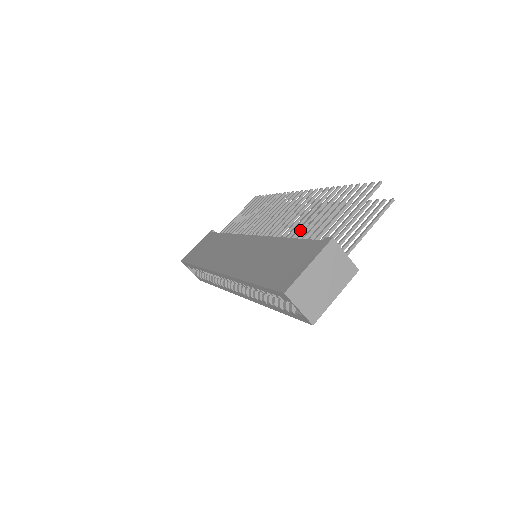
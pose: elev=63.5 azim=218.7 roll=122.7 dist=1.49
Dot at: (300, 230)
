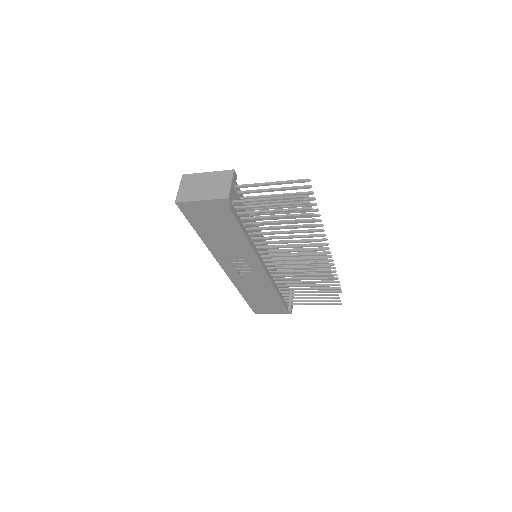
Dot at: occluded
